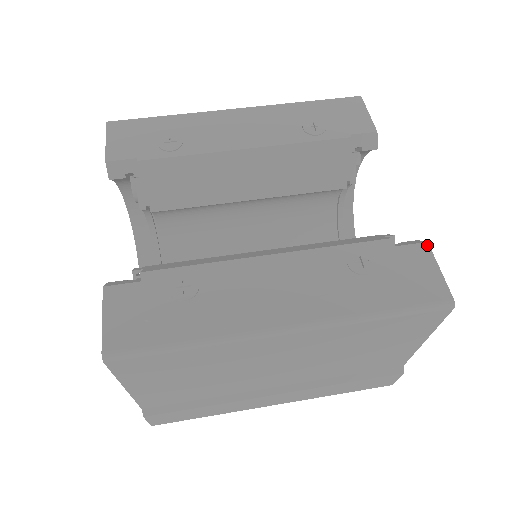
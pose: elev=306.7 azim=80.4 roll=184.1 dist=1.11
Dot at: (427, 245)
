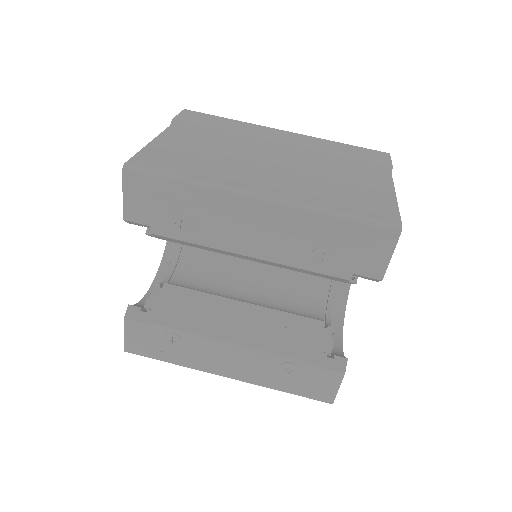
Dot at: (343, 375)
